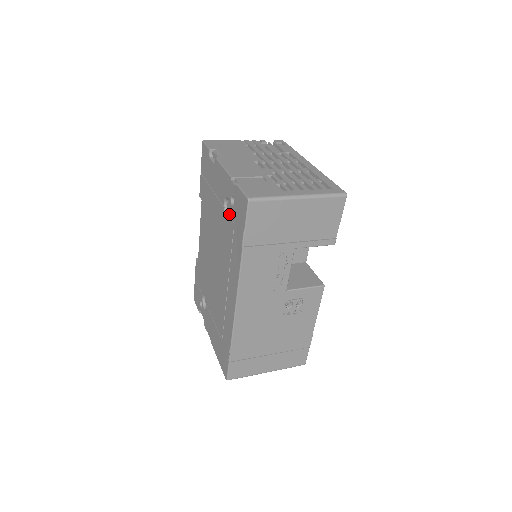
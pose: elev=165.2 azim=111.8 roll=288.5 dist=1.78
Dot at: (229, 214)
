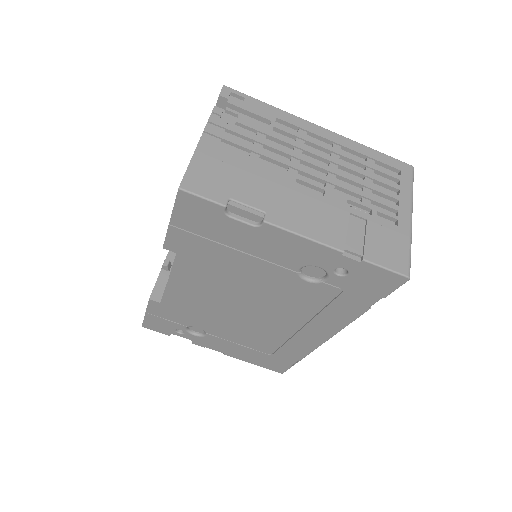
Dot at: (309, 276)
